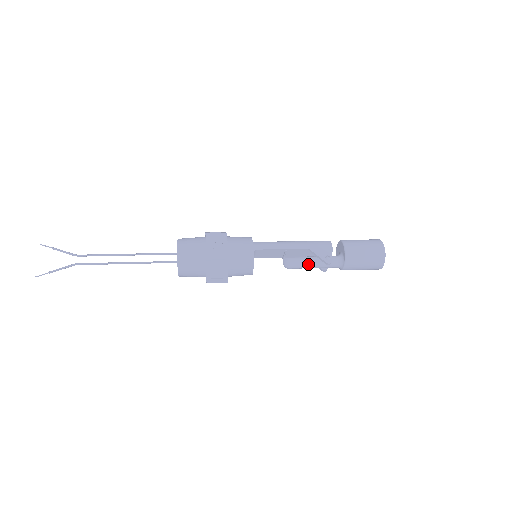
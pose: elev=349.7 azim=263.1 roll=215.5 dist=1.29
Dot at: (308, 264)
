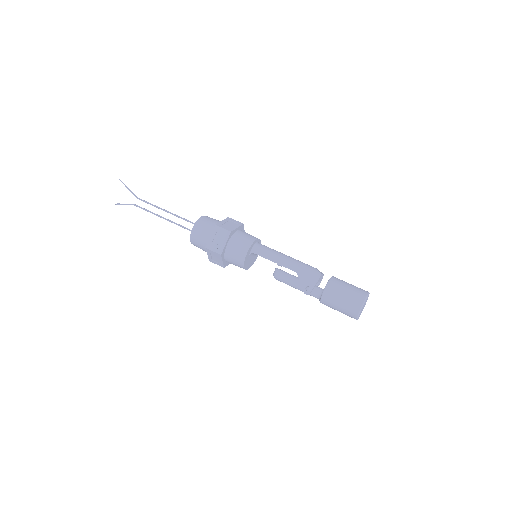
Dot at: (291, 284)
